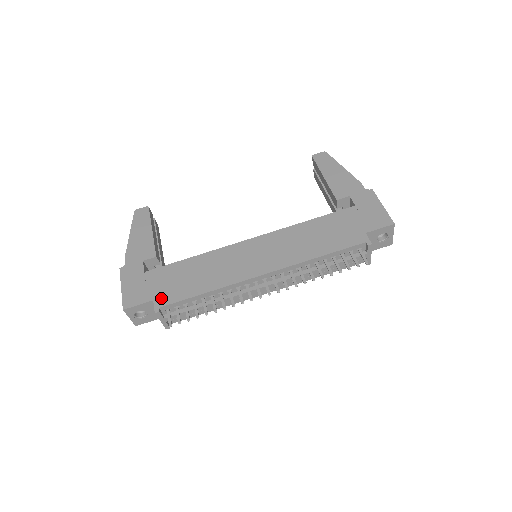
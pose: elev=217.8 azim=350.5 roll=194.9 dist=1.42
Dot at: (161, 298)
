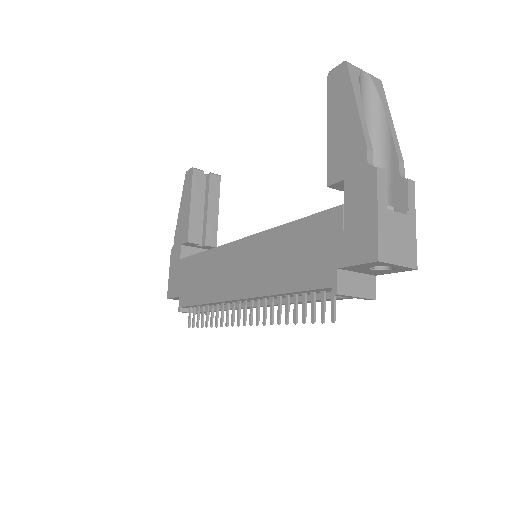
Dot at: (182, 296)
